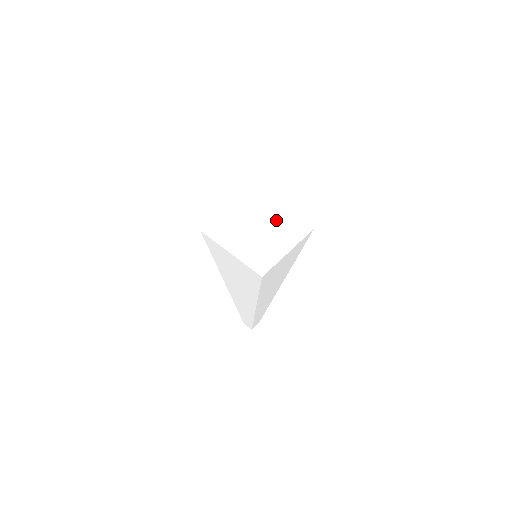
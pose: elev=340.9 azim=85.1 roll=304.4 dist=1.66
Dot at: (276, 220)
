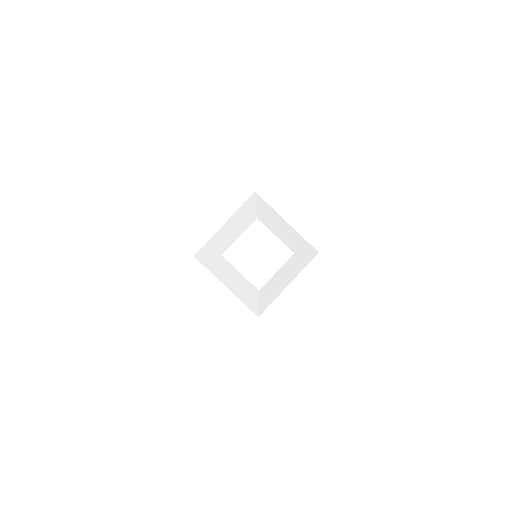
Dot at: (274, 281)
